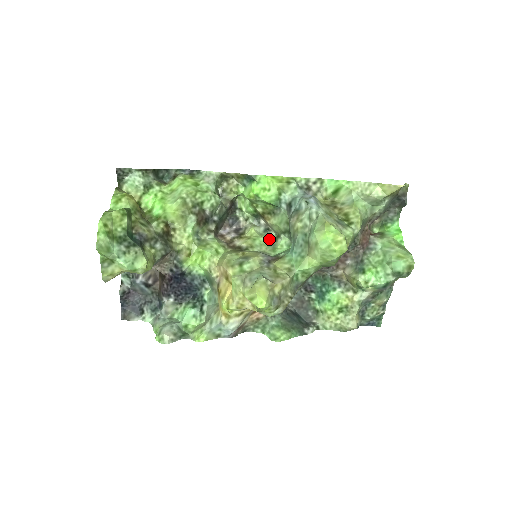
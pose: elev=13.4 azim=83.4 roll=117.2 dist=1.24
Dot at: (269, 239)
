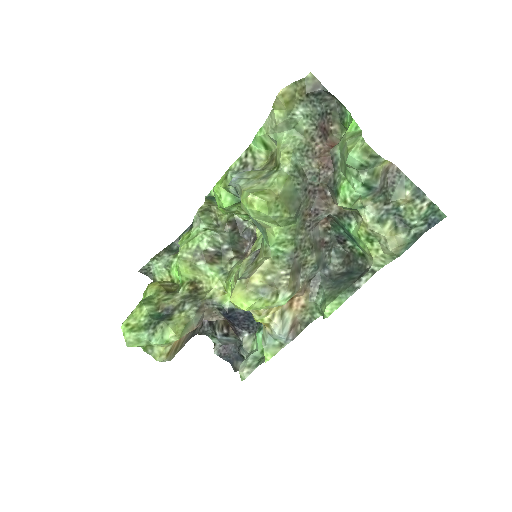
Dot at: occluded
